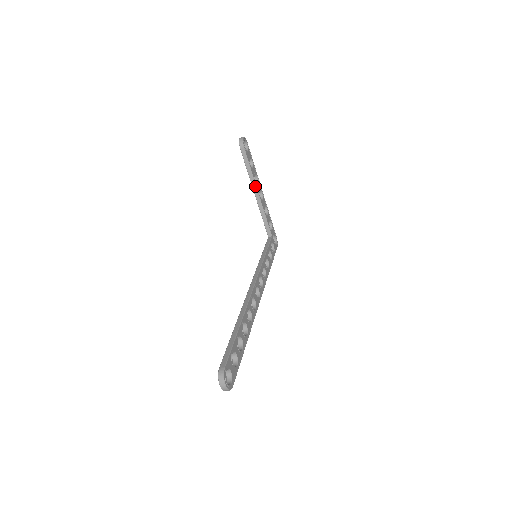
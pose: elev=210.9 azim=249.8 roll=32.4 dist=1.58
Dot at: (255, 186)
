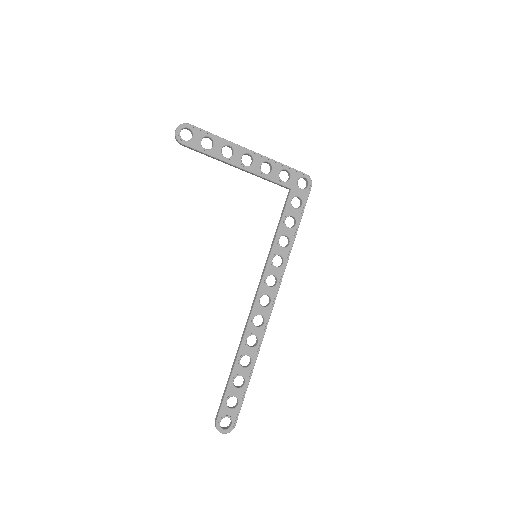
Dot at: (229, 164)
